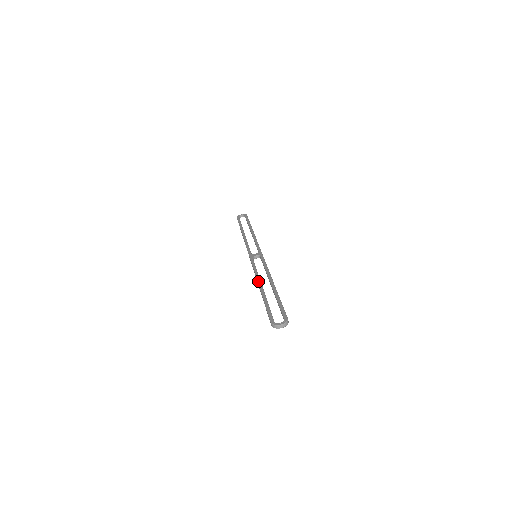
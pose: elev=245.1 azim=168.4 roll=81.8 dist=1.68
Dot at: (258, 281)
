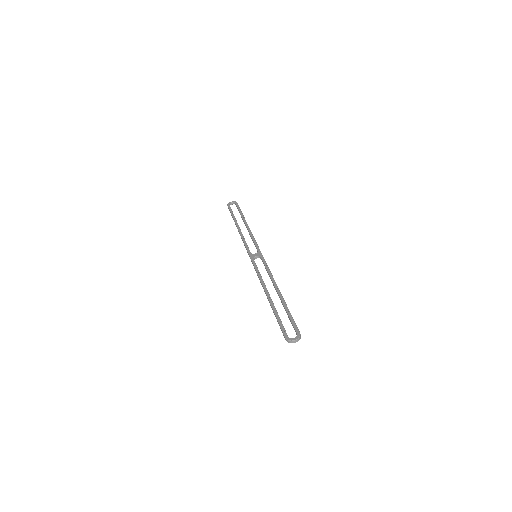
Dot at: (264, 288)
